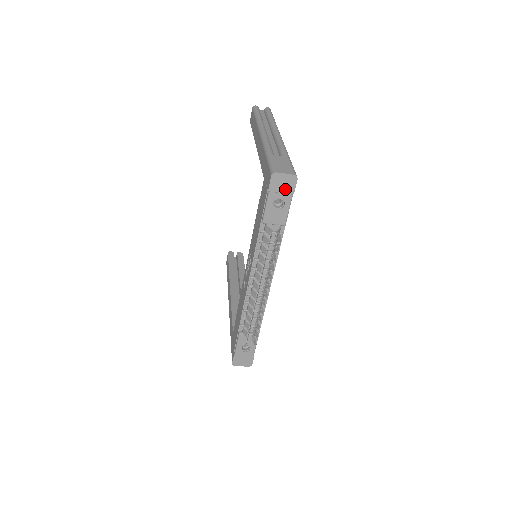
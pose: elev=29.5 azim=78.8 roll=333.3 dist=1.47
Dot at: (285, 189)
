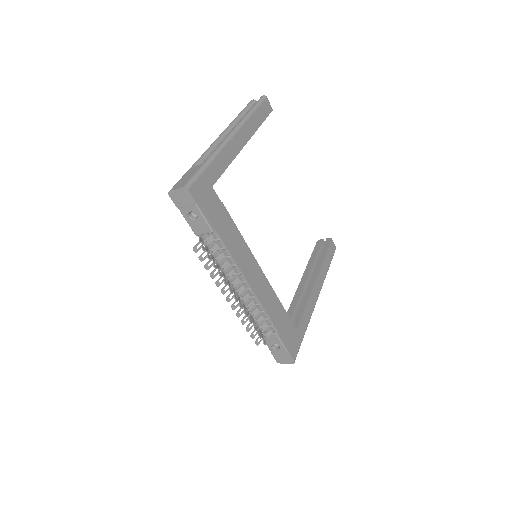
Dot at: (187, 202)
